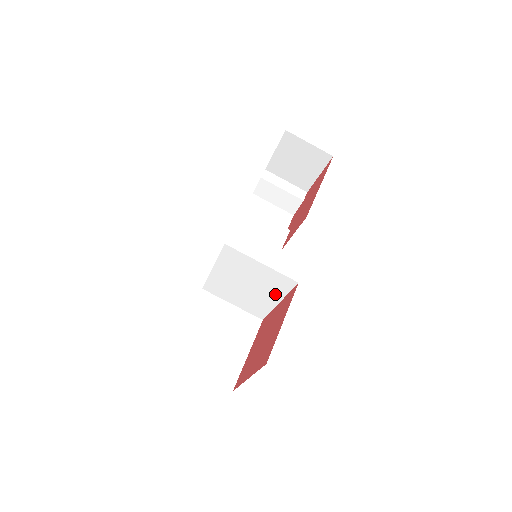
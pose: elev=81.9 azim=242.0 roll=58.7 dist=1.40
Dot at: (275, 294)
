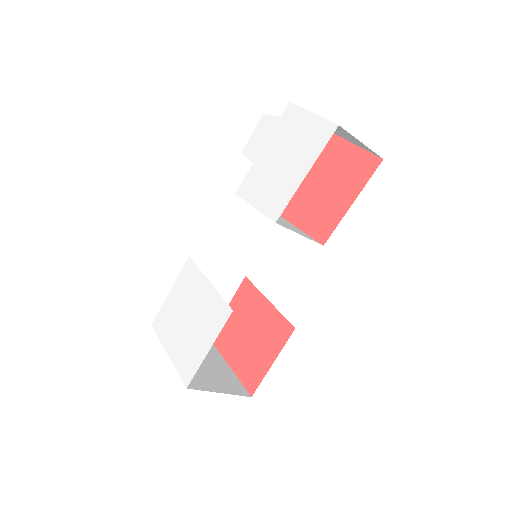
Dot at: occluded
